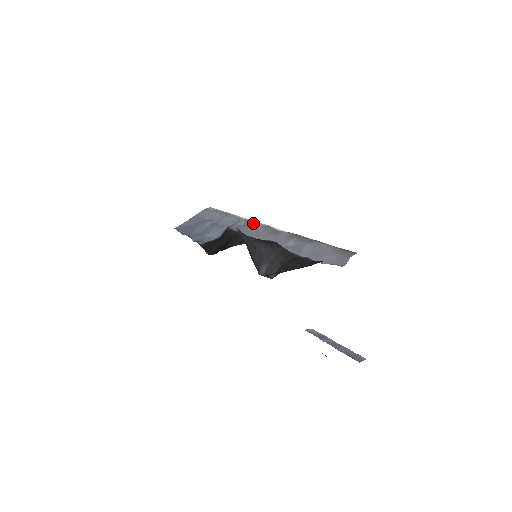
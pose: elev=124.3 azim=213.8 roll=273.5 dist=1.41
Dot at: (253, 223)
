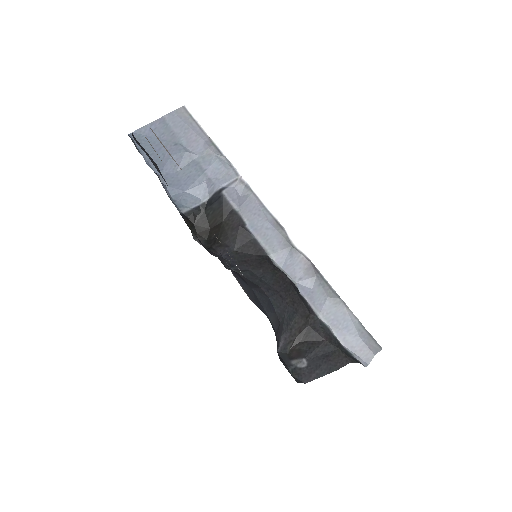
Dot at: (258, 204)
